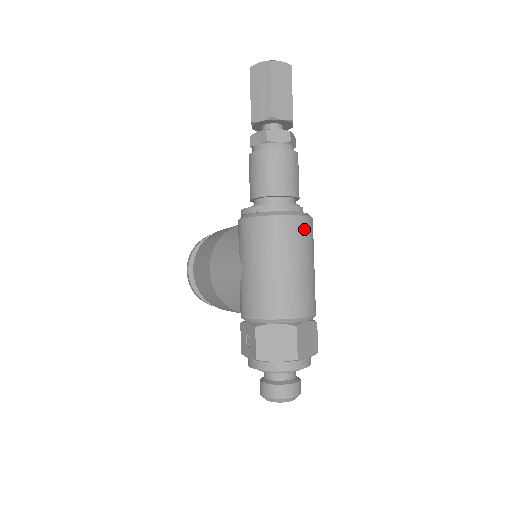
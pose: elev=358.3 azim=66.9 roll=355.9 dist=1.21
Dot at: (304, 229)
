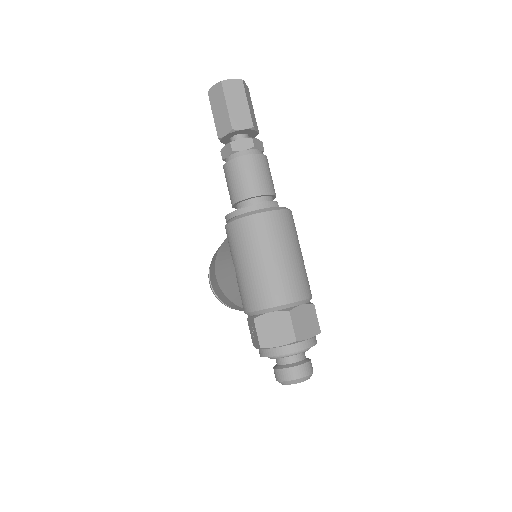
Dot at: (280, 222)
